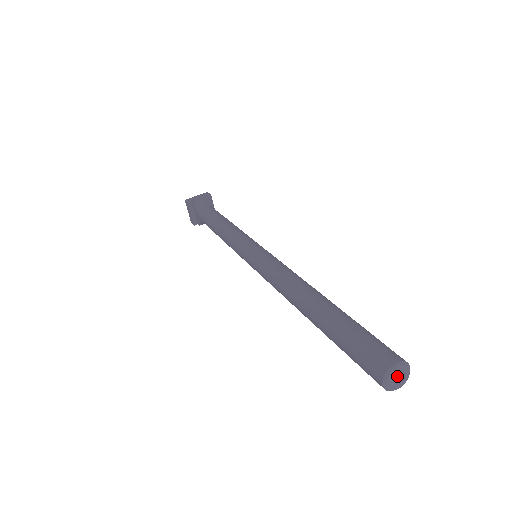
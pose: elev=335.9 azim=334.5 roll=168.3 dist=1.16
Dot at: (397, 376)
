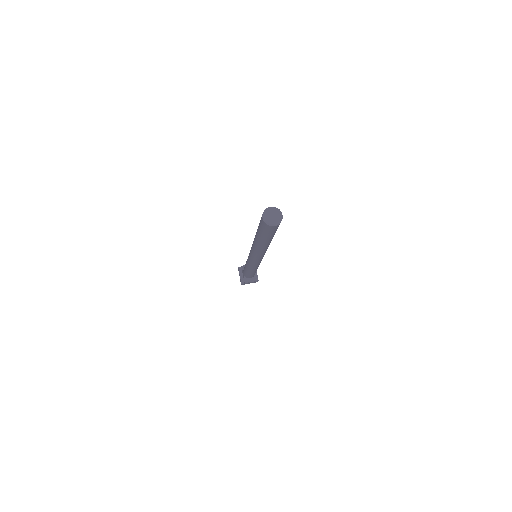
Dot at: (272, 214)
